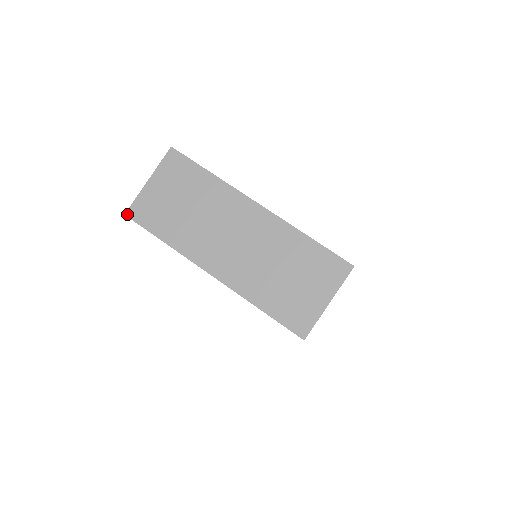
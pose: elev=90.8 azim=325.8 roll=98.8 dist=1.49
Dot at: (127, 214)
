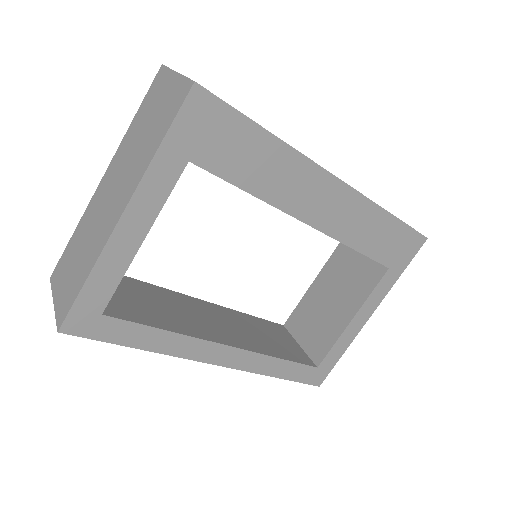
Dot at: (58, 329)
